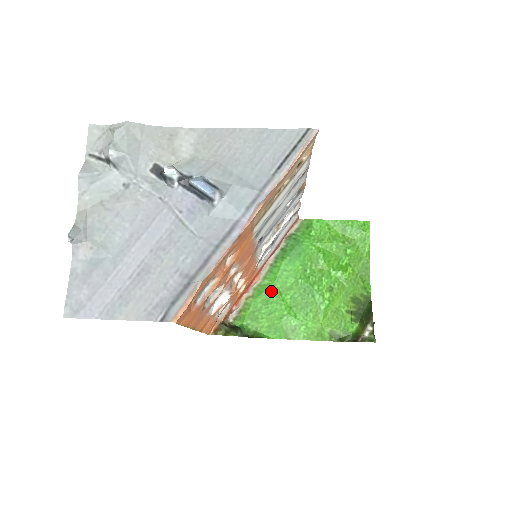
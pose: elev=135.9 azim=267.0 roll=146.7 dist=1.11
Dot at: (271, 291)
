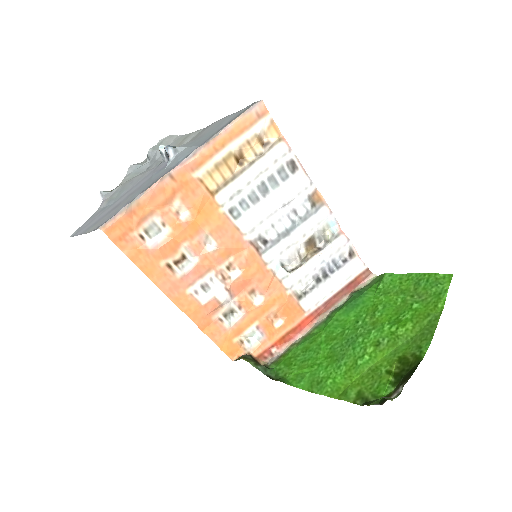
Dot at: (315, 339)
